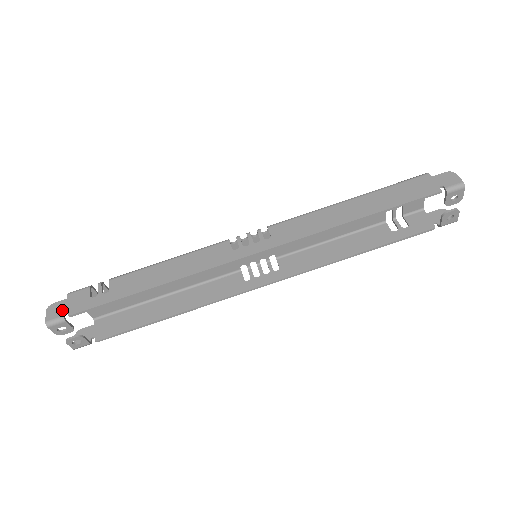
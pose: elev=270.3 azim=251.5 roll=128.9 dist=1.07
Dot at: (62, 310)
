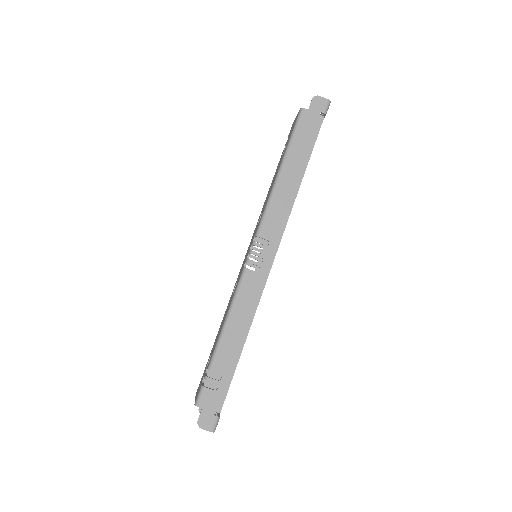
Dot at: (211, 416)
